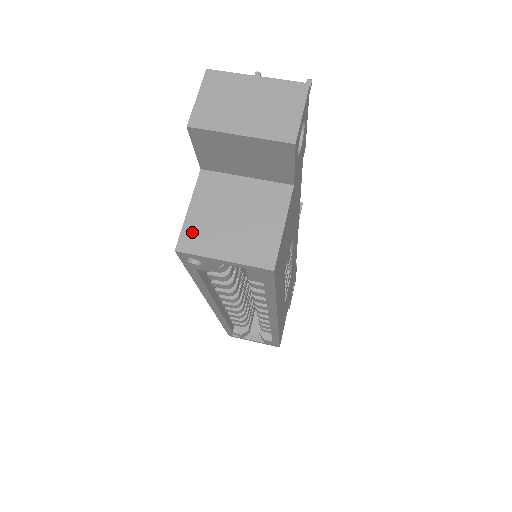
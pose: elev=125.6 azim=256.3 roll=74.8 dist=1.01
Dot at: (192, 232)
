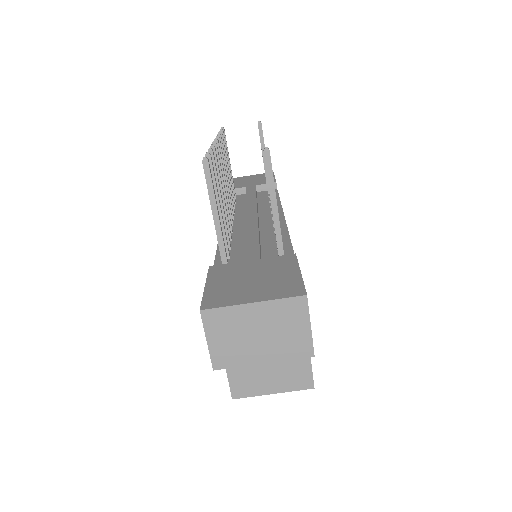
Dot at: (238, 383)
